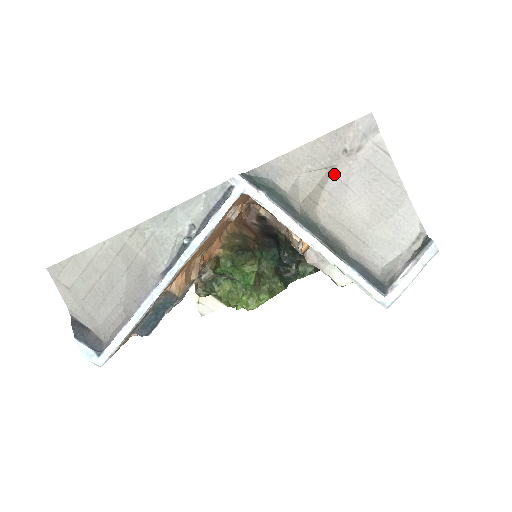
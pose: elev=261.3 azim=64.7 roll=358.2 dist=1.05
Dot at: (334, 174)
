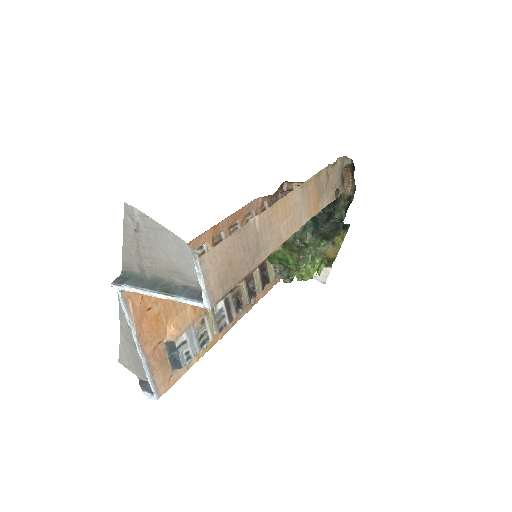
Dot at: (143, 246)
